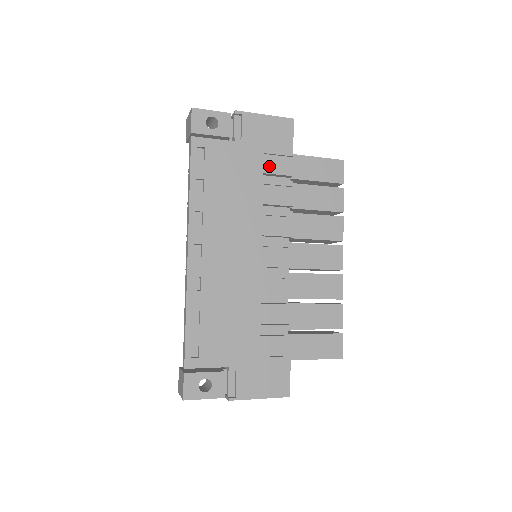
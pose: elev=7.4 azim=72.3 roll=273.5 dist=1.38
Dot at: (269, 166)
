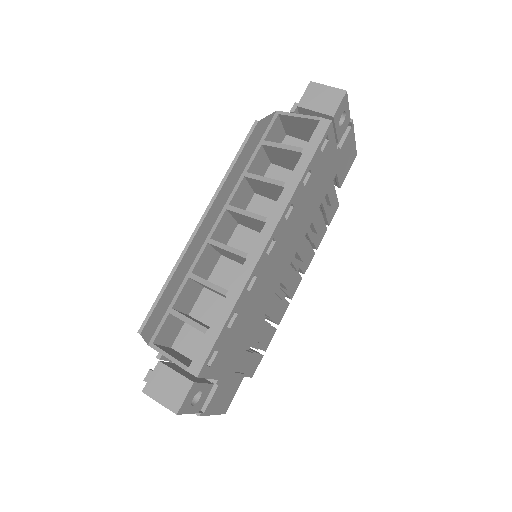
Dot at: occluded
